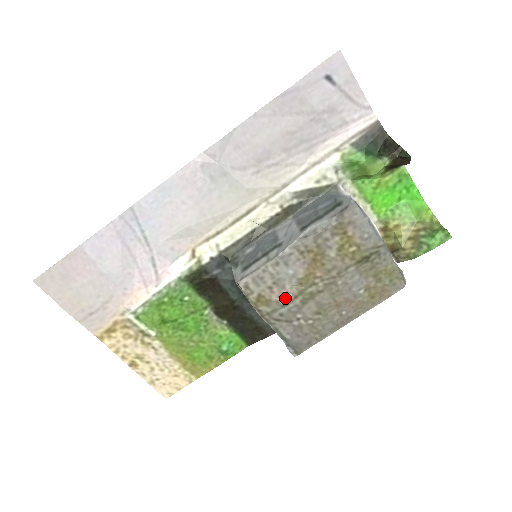
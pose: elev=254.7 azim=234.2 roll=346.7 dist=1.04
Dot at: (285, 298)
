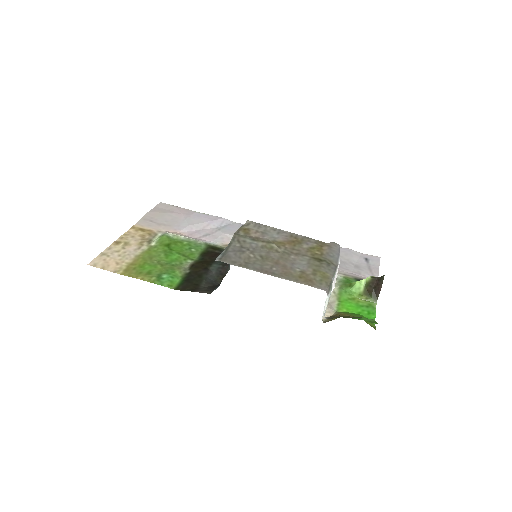
Dot at: (257, 239)
